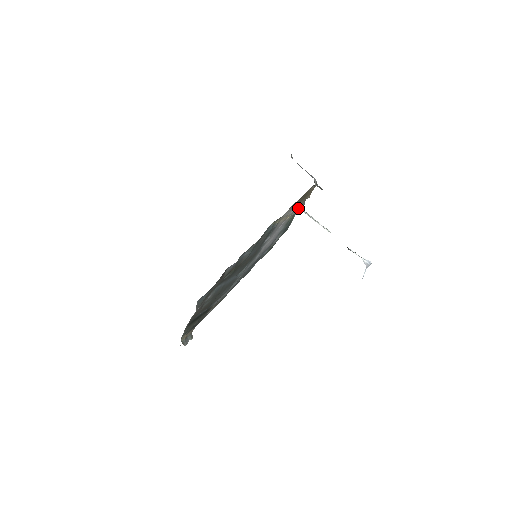
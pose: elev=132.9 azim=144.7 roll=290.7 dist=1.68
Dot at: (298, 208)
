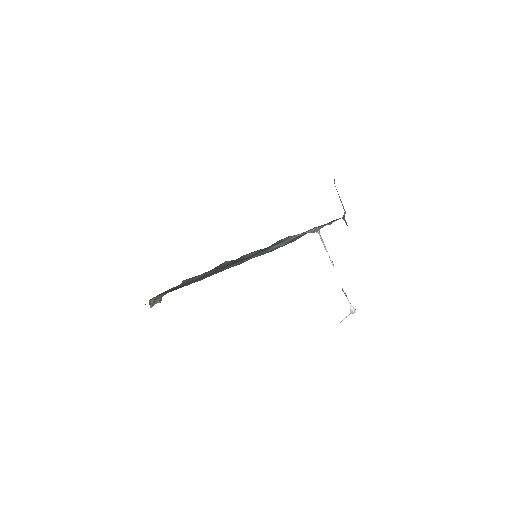
Dot at: (316, 229)
